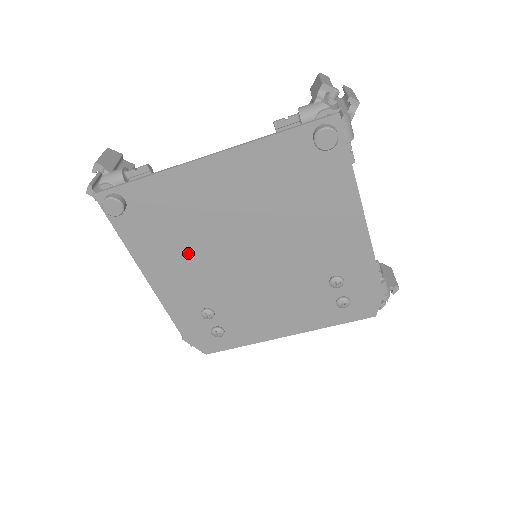
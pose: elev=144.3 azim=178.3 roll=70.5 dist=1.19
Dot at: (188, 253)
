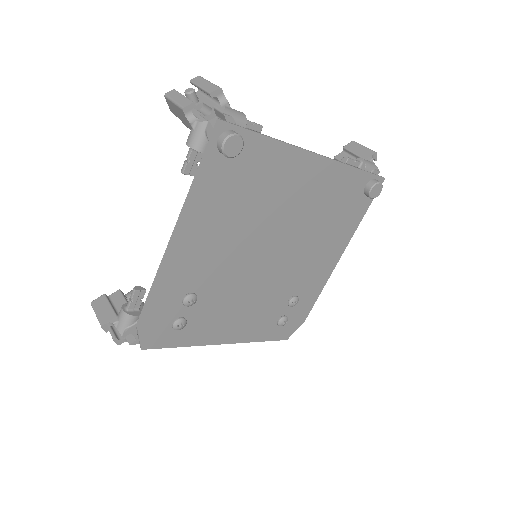
Dot at: (232, 228)
